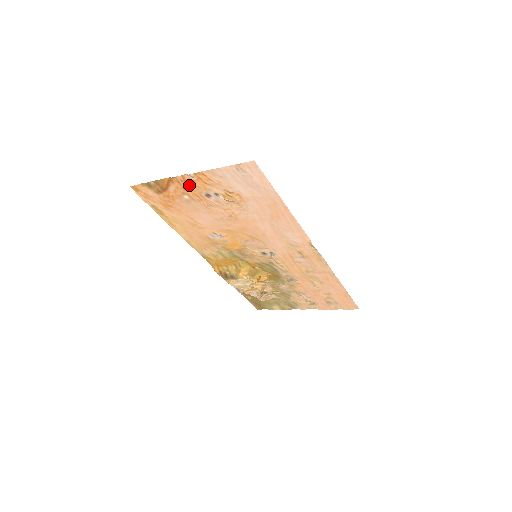
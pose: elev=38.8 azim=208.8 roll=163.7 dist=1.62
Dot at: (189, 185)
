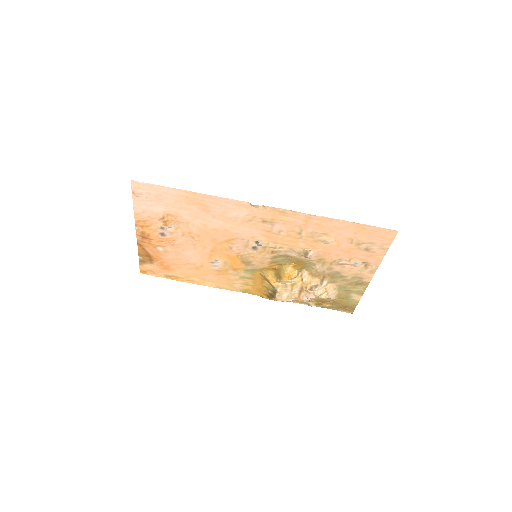
Dot at: (147, 238)
